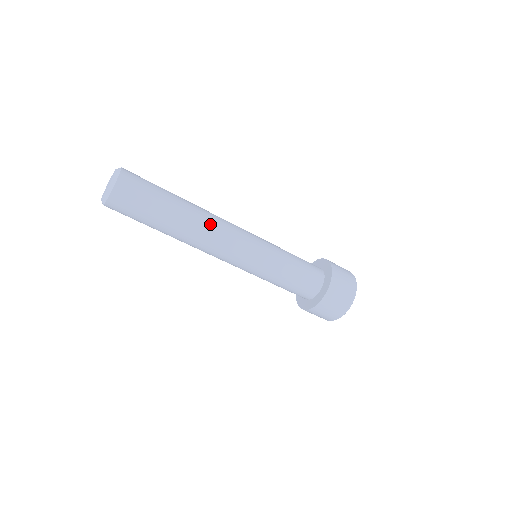
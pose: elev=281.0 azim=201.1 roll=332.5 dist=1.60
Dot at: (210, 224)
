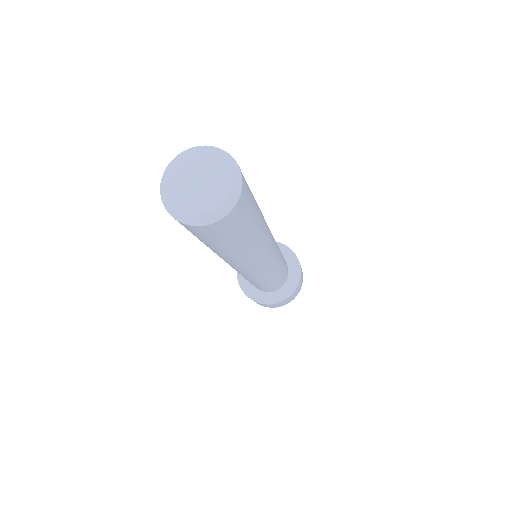
Dot at: (253, 261)
